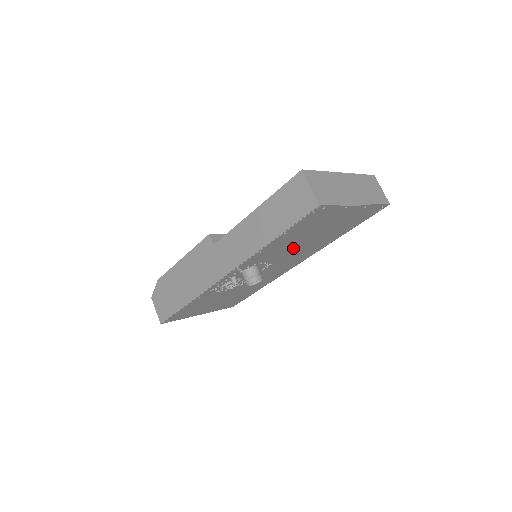
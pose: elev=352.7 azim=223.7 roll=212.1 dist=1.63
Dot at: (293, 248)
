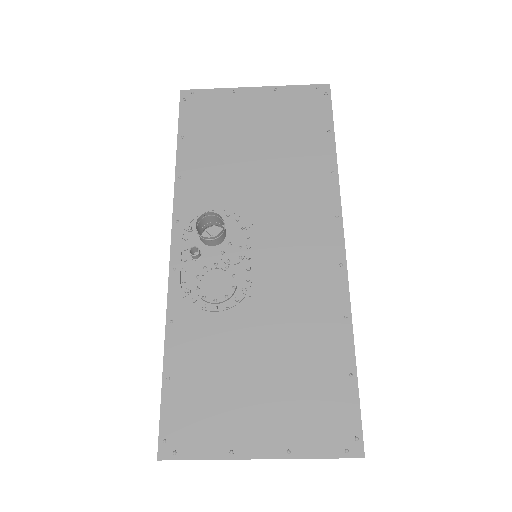
Dot at: (249, 178)
